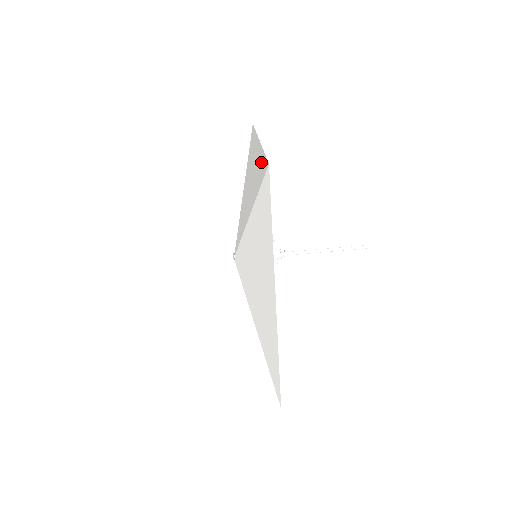
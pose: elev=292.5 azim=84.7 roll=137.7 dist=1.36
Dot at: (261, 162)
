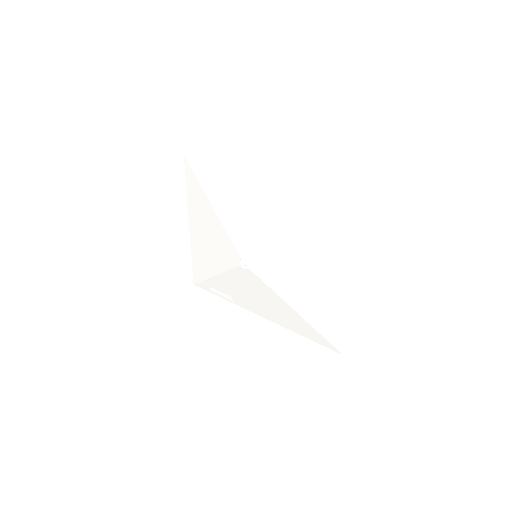
Dot at: (190, 190)
